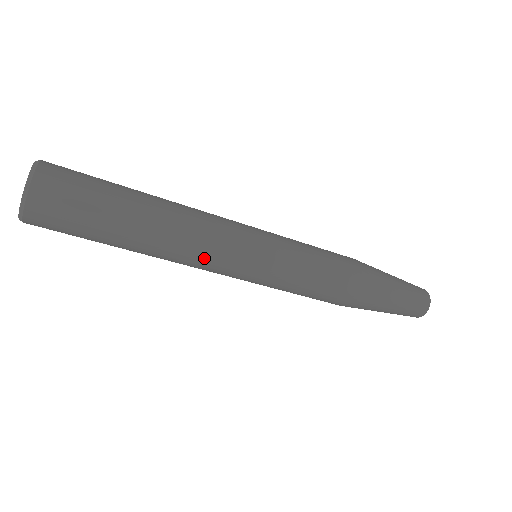
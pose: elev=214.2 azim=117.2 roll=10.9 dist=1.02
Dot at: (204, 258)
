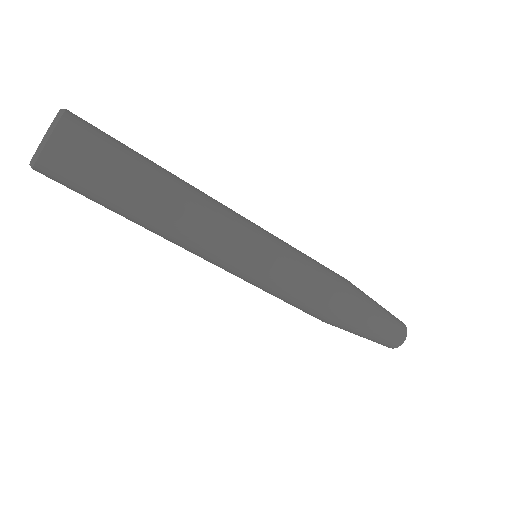
Dot at: (200, 253)
